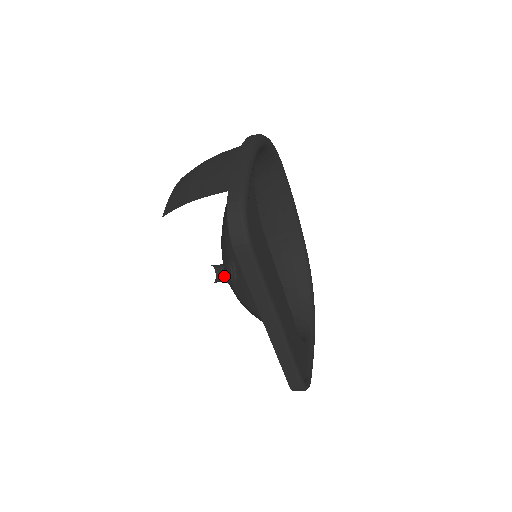
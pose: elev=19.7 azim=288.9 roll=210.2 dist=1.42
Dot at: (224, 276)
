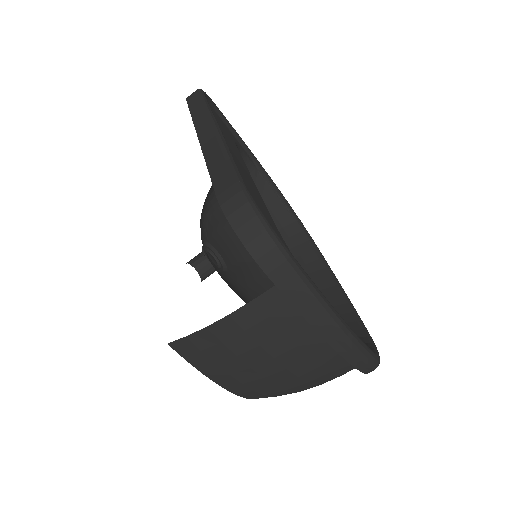
Dot at: occluded
